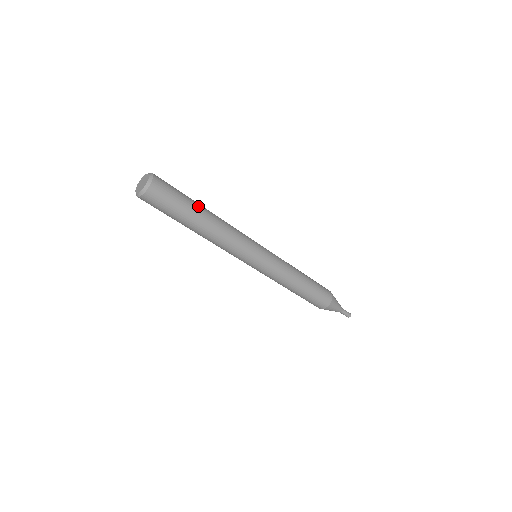
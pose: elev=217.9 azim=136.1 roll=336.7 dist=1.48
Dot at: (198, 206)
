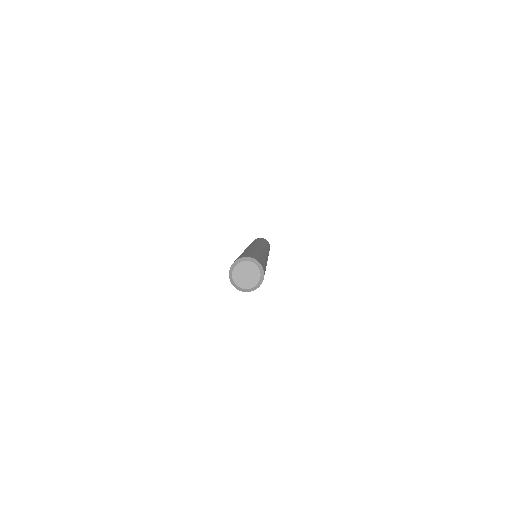
Dot at: occluded
